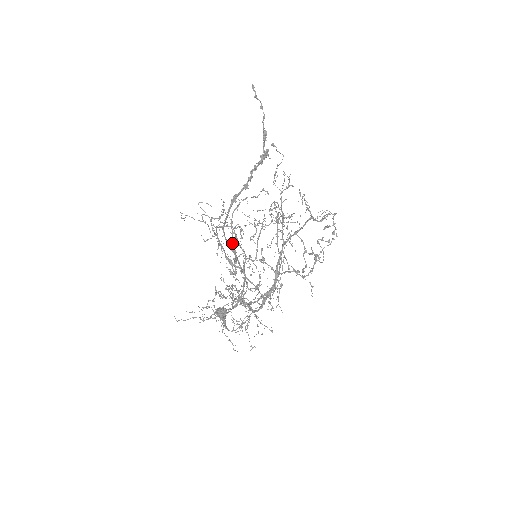
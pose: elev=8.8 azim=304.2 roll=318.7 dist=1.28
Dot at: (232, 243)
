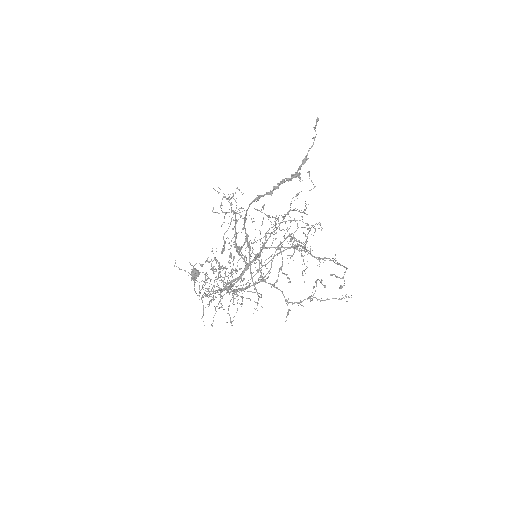
Dot at: (248, 236)
